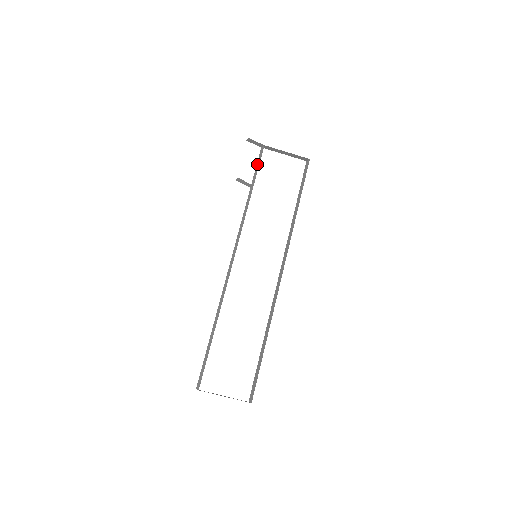
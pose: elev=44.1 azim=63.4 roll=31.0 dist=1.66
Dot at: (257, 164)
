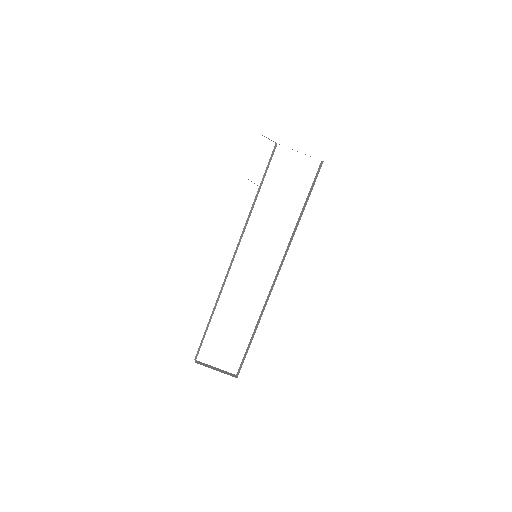
Dot at: (268, 162)
